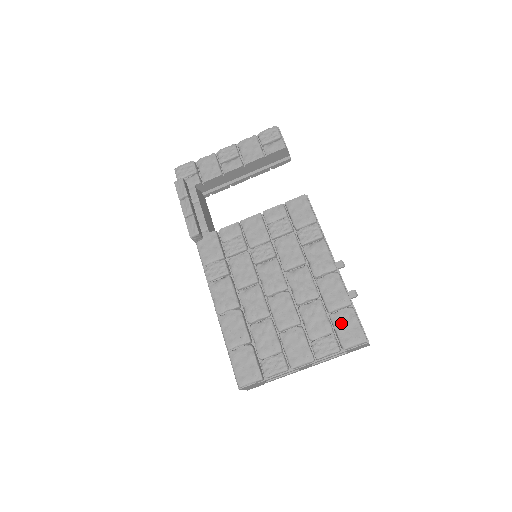
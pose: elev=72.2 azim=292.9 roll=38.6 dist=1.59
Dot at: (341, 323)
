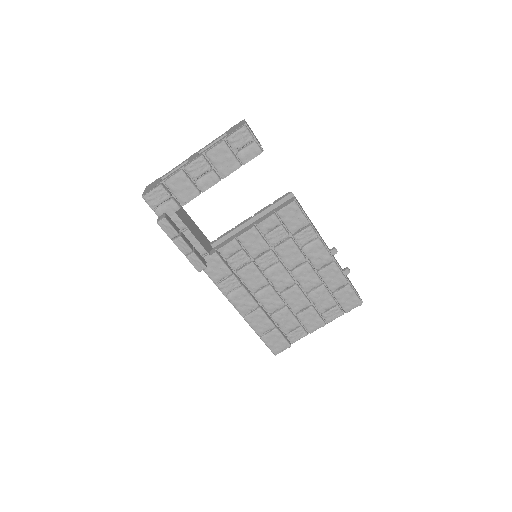
Dot at: (342, 298)
